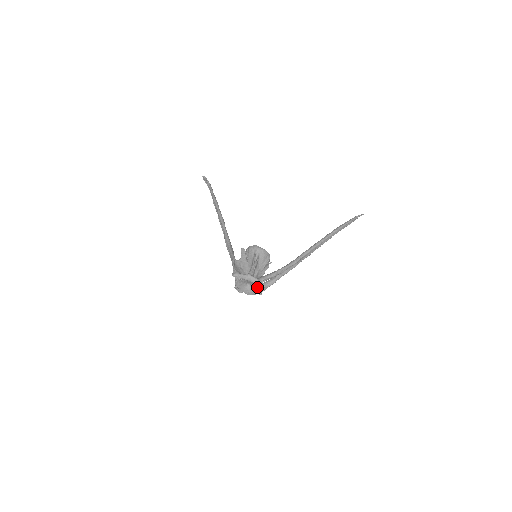
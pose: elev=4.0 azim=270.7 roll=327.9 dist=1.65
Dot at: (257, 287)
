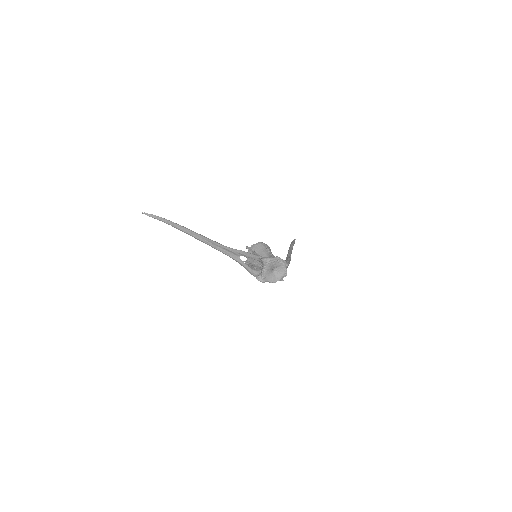
Dot at: (285, 269)
